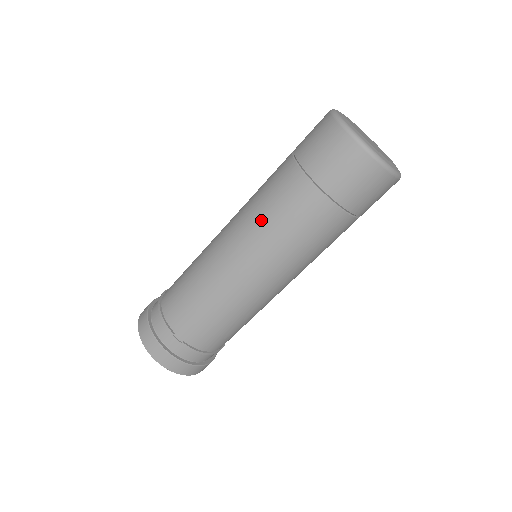
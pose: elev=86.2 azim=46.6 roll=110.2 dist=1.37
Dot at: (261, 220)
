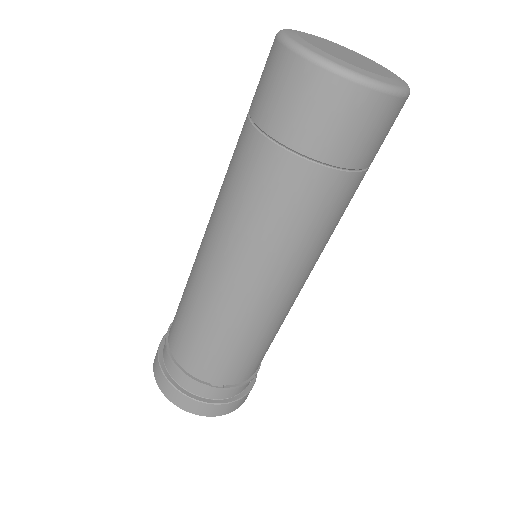
Dot at: (256, 231)
